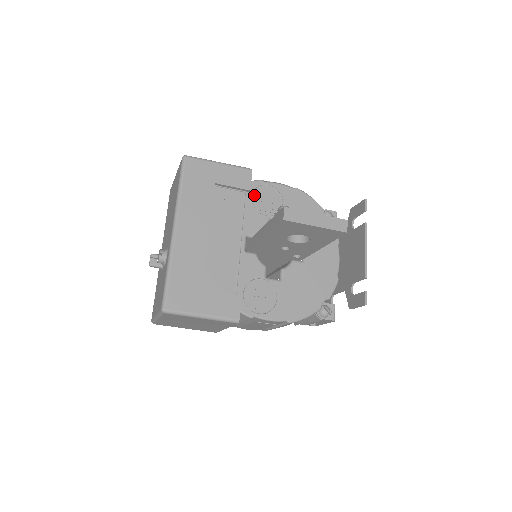
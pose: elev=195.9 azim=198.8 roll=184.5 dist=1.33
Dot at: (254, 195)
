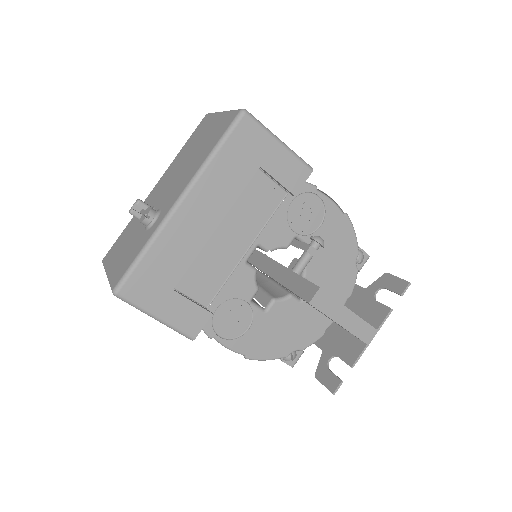
Dot at: (296, 200)
